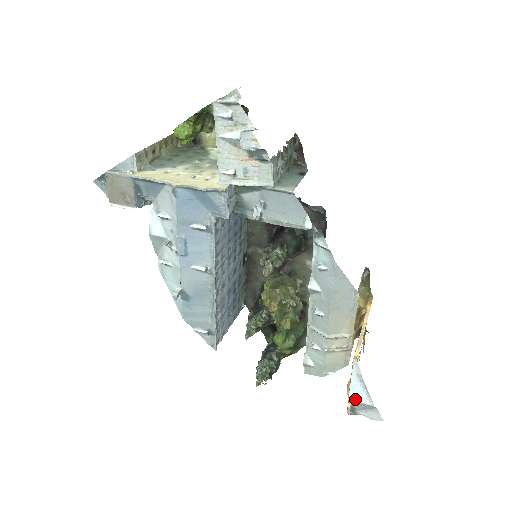
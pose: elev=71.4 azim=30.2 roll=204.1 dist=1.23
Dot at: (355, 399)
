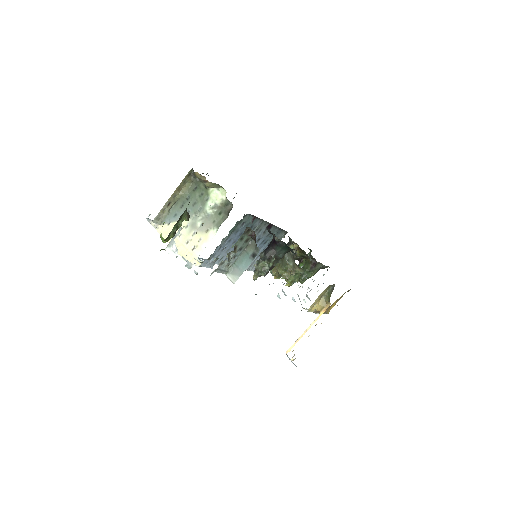
Dot at: (291, 361)
